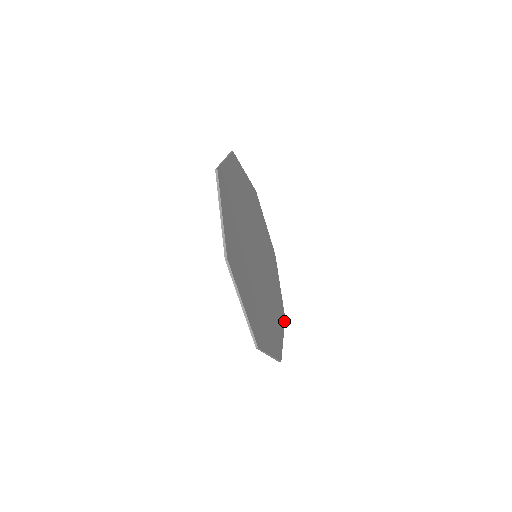
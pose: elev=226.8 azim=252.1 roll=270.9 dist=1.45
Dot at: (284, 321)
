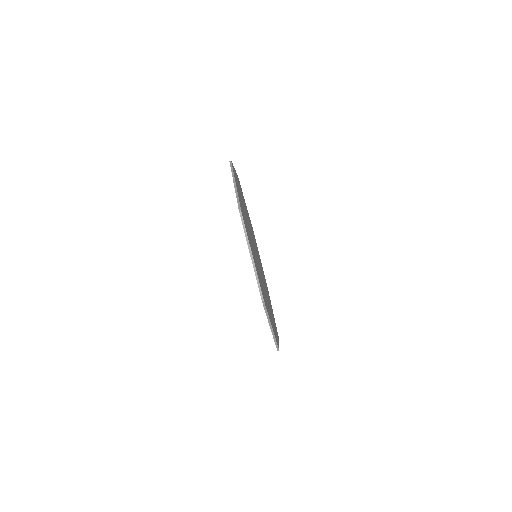
Dot at: occluded
